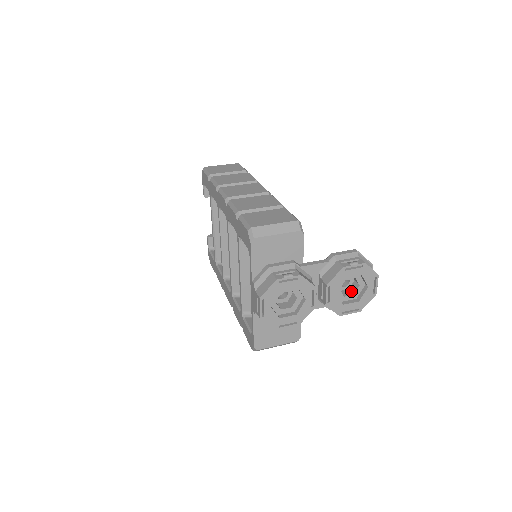
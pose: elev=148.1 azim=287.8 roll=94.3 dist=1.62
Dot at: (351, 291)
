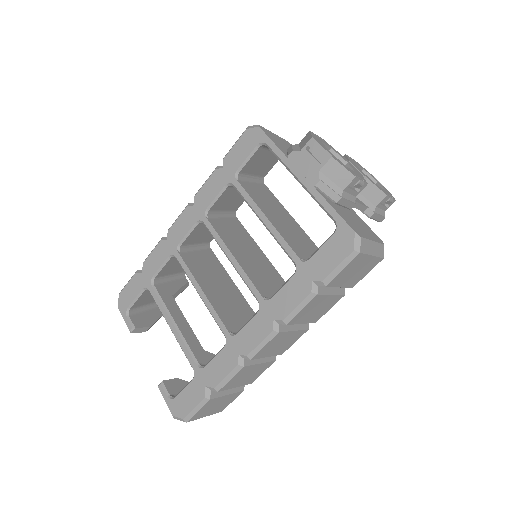
Dot at: occluded
